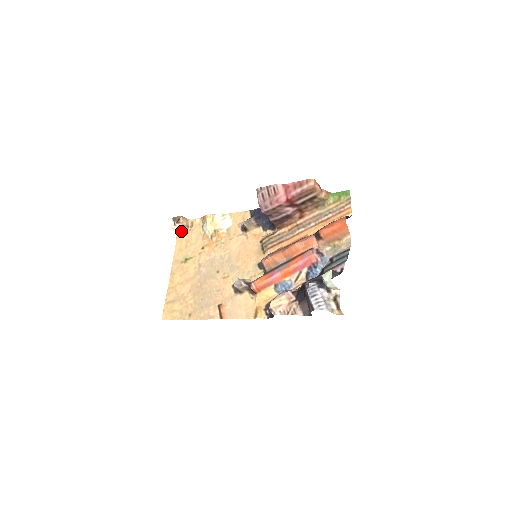
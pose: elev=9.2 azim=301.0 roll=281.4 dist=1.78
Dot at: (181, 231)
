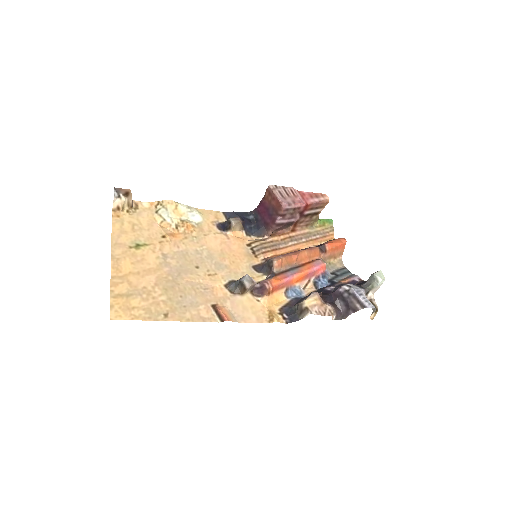
Dot at: (121, 209)
